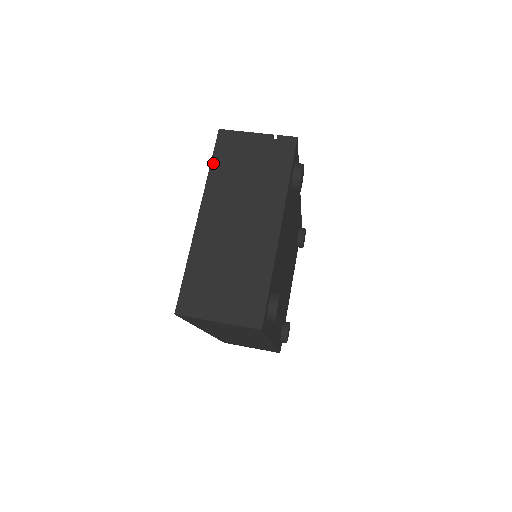
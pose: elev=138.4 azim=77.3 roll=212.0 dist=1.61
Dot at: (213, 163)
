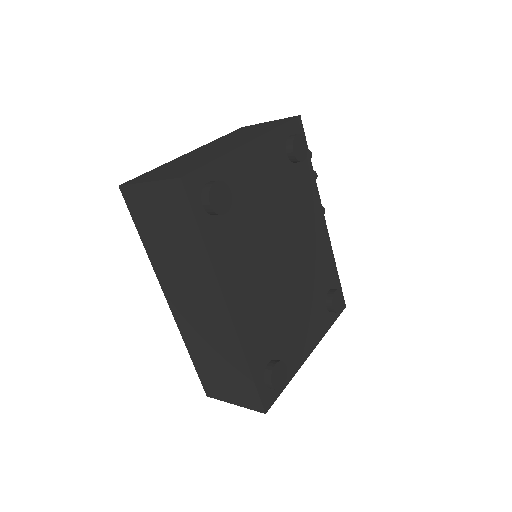
Dot at: (224, 136)
